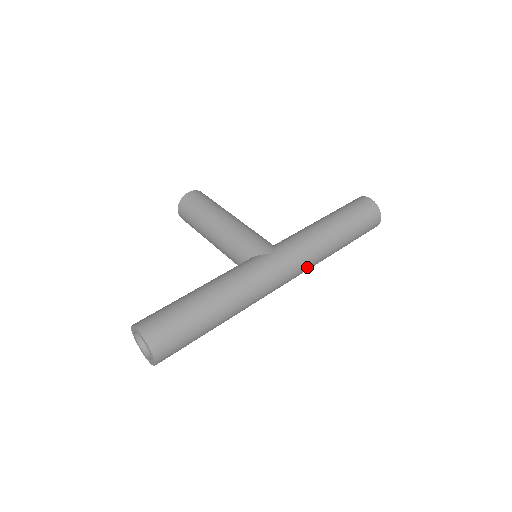
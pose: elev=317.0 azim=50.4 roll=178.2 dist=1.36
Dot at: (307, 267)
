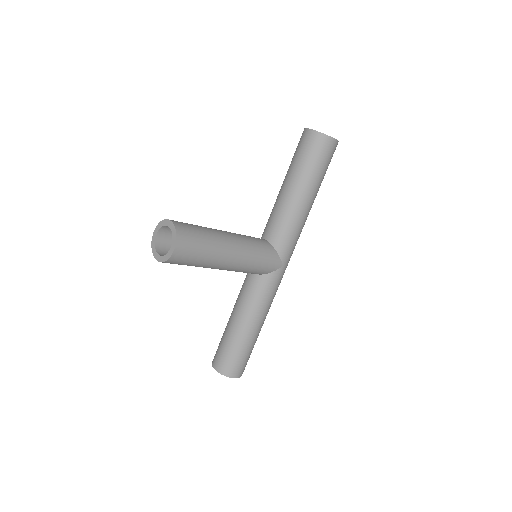
Dot at: occluded
